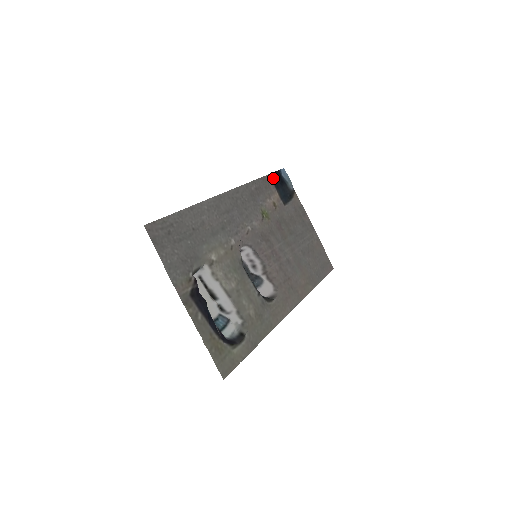
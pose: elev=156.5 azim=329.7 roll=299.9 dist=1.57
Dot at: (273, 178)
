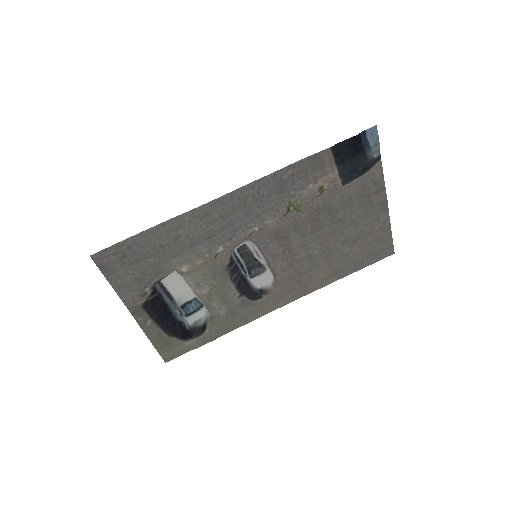
Dot at: (338, 150)
